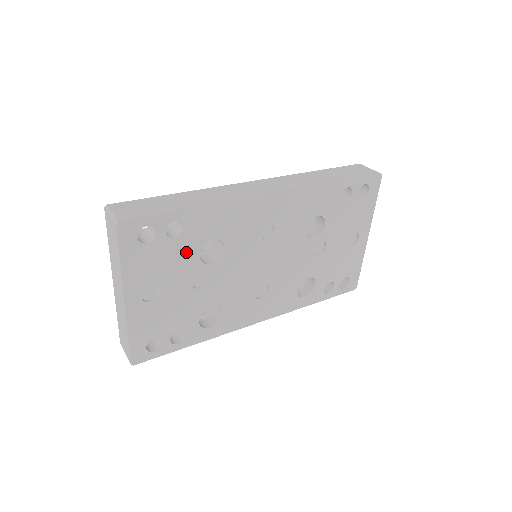
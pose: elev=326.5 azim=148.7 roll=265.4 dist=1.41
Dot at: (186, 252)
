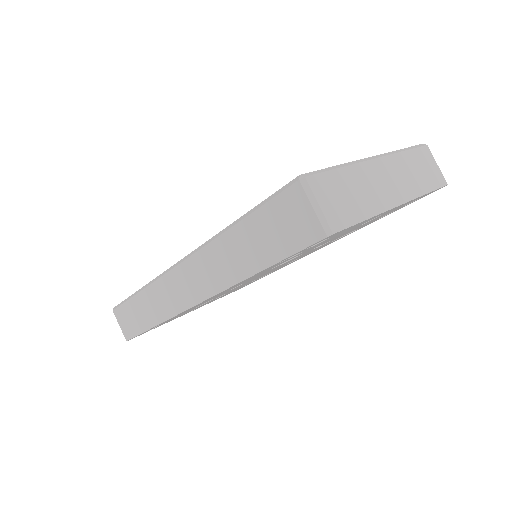
Dot at: (186, 312)
